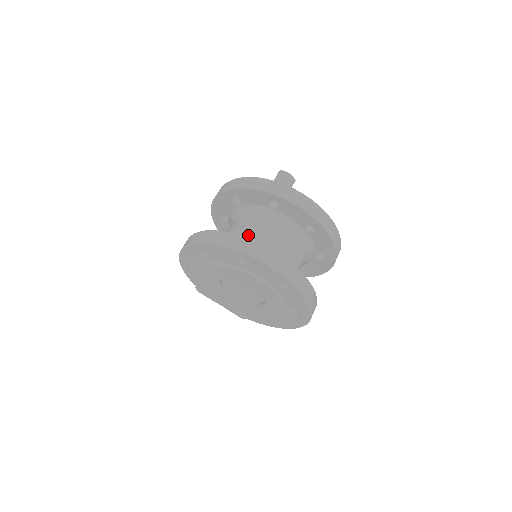
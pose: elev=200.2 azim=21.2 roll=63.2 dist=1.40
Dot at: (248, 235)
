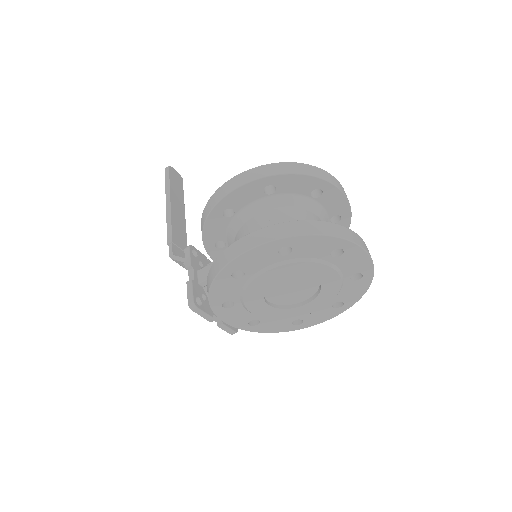
Dot at: occluded
